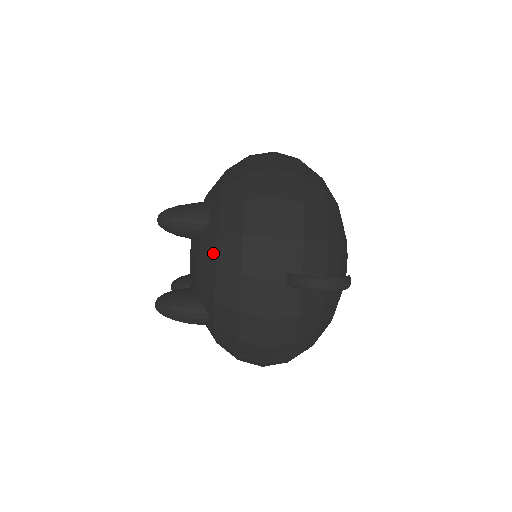
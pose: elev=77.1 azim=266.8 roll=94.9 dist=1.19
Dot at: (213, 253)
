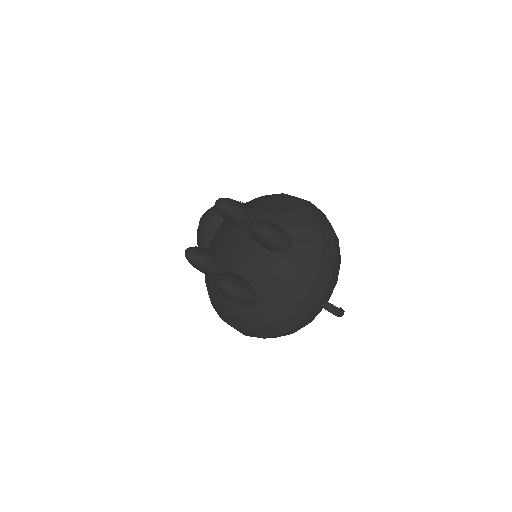
Dot at: (292, 272)
